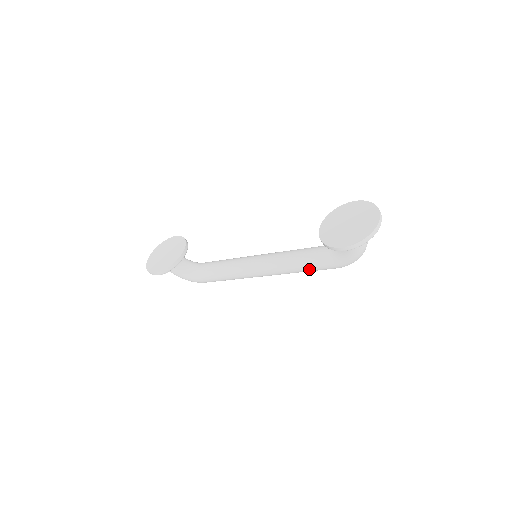
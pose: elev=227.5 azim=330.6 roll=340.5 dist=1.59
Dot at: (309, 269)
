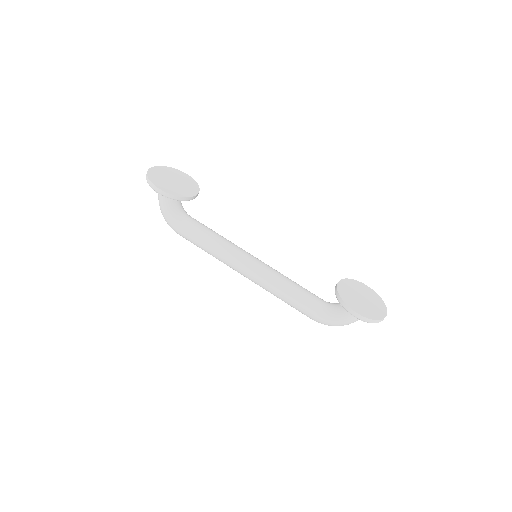
Dot at: (292, 302)
